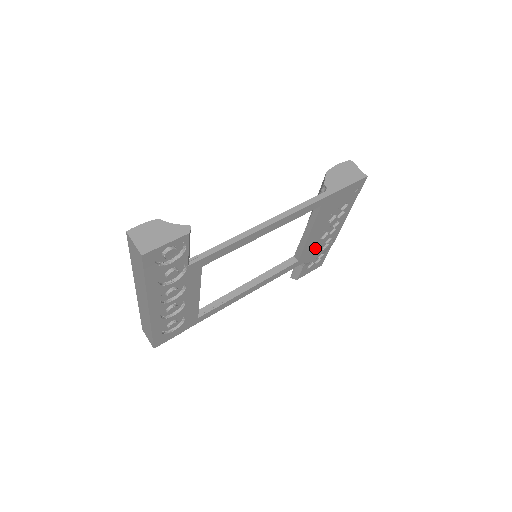
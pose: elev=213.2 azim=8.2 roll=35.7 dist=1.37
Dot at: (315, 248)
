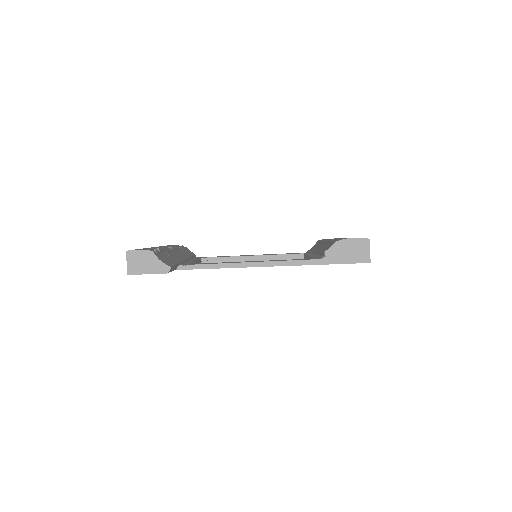
Dot at: occluded
